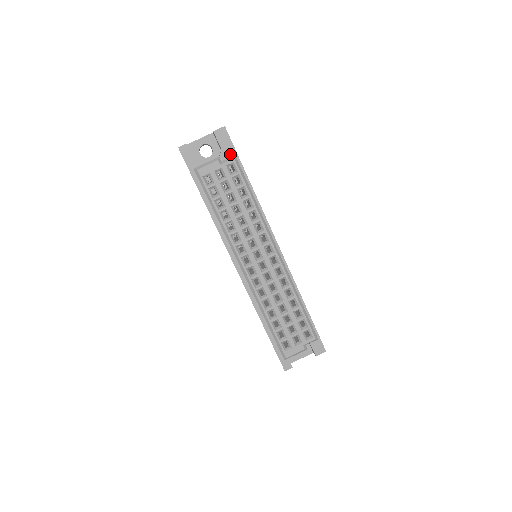
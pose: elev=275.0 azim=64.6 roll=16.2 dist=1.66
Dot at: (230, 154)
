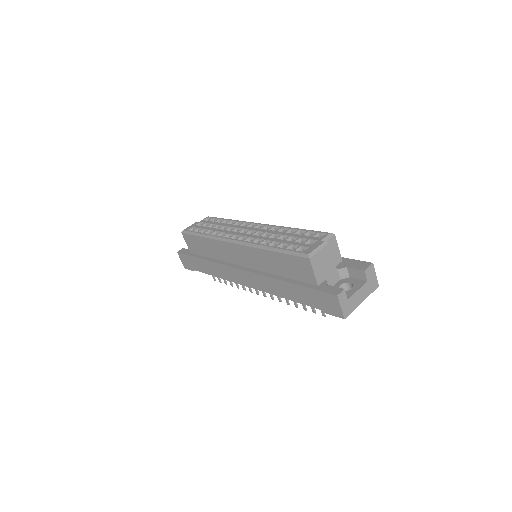
Dot at: occluded
